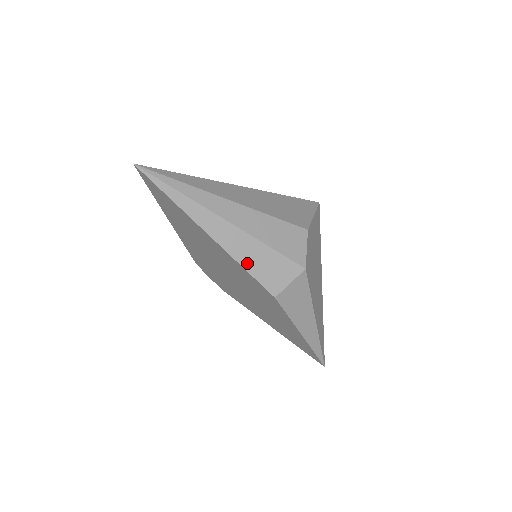
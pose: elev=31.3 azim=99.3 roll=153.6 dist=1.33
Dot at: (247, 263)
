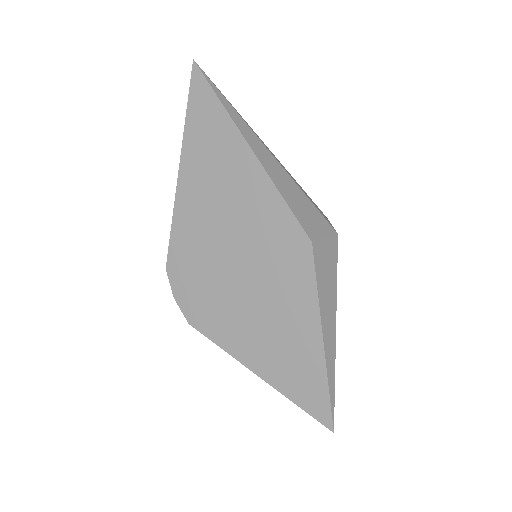
Dot at: (285, 194)
